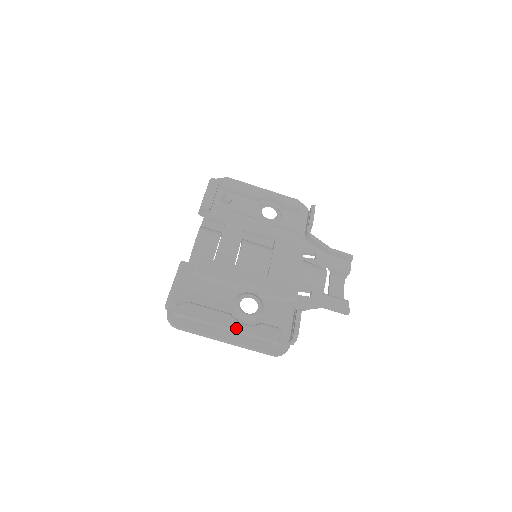
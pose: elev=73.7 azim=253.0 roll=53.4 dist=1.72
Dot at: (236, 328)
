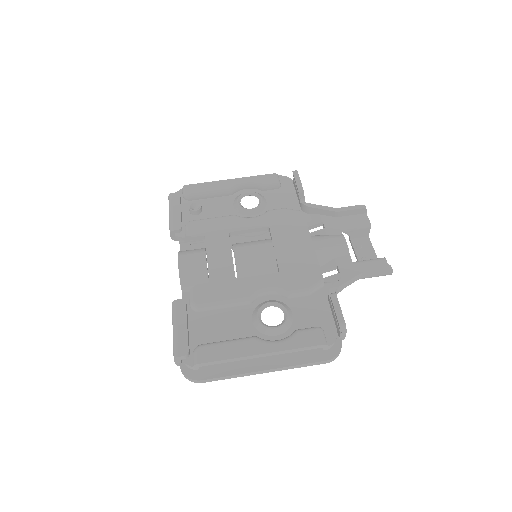
Dot at: (268, 350)
